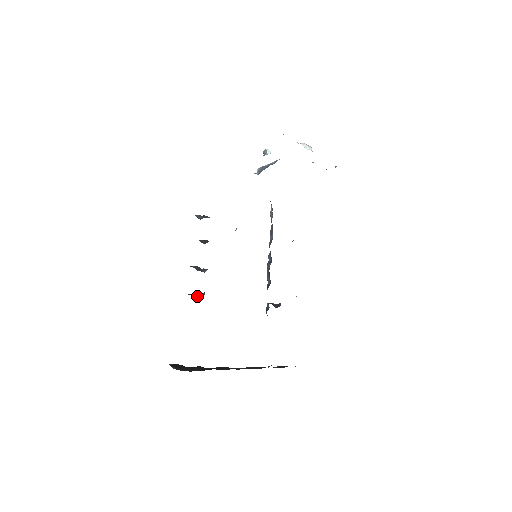
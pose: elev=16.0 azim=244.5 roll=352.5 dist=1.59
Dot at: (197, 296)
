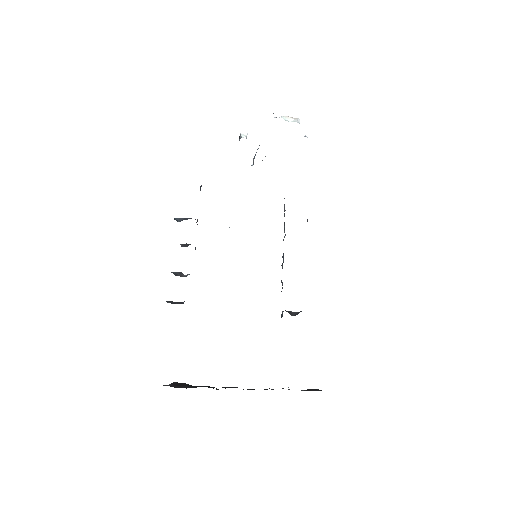
Dot at: (177, 303)
